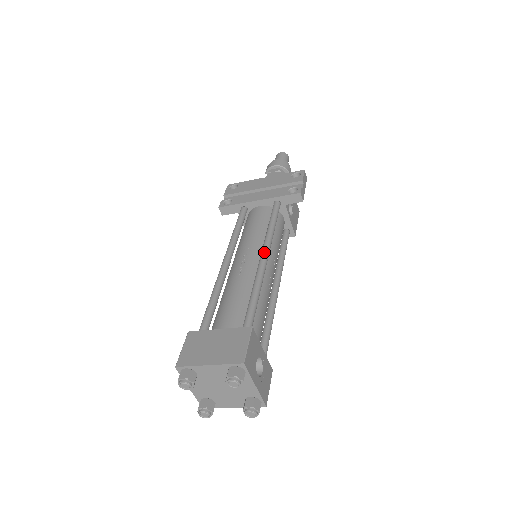
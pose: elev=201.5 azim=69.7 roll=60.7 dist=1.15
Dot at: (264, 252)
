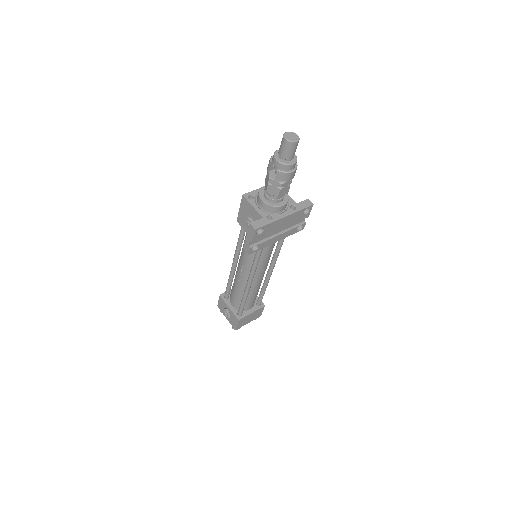
Dot at: occluded
